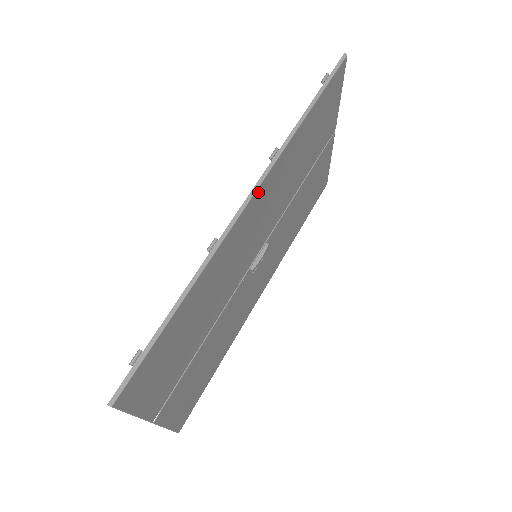
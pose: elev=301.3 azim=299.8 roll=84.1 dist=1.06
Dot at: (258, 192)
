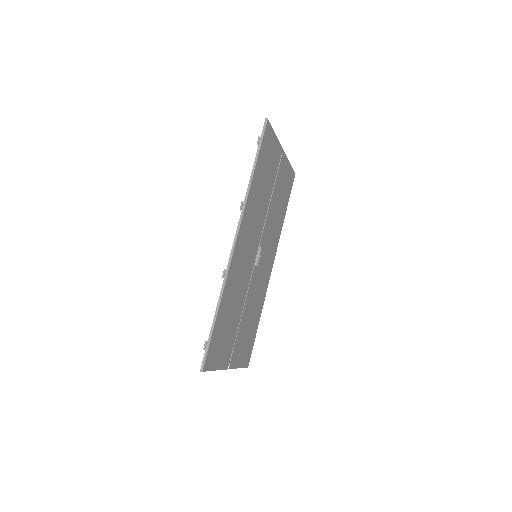
Dot at: (239, 233)
